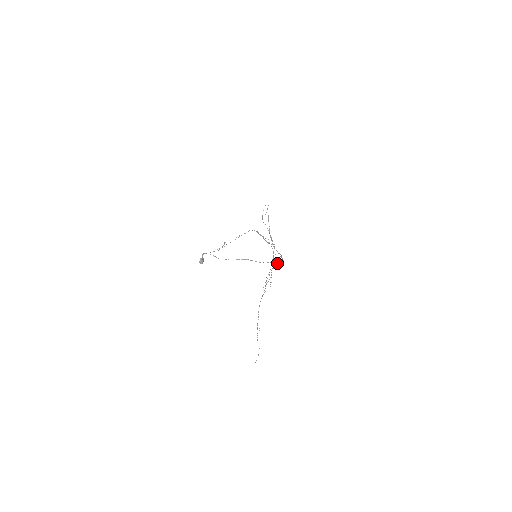
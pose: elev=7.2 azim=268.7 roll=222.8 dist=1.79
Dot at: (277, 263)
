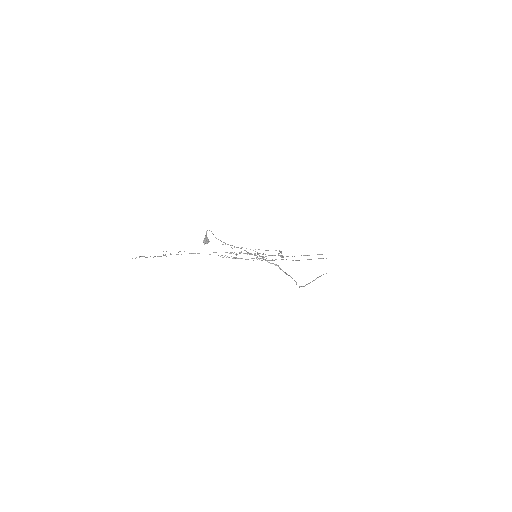
Dot at: (265, 259)
